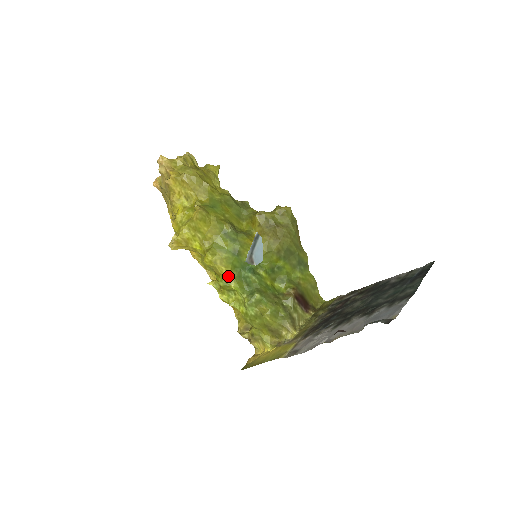
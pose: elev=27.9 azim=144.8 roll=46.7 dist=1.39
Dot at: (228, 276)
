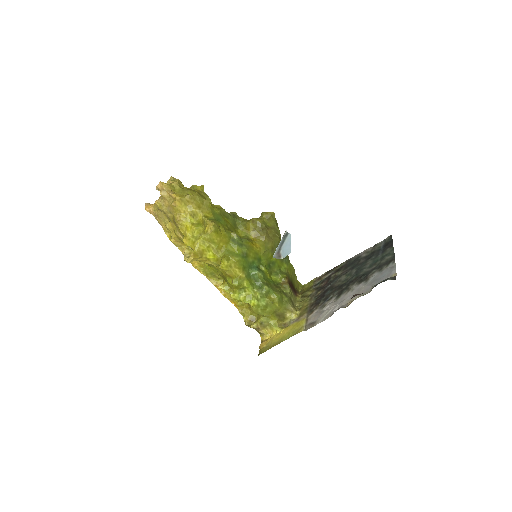
Dot at: (241, 276)
